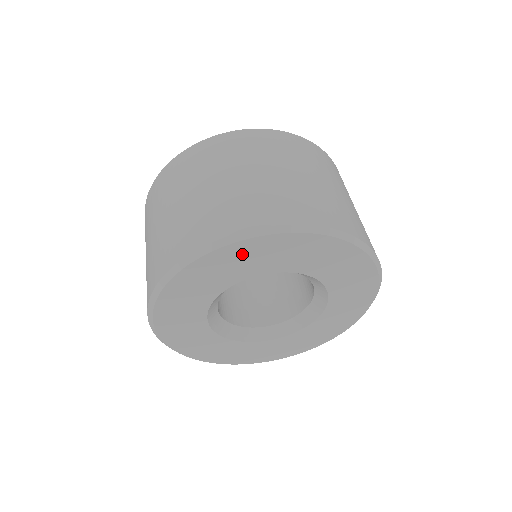
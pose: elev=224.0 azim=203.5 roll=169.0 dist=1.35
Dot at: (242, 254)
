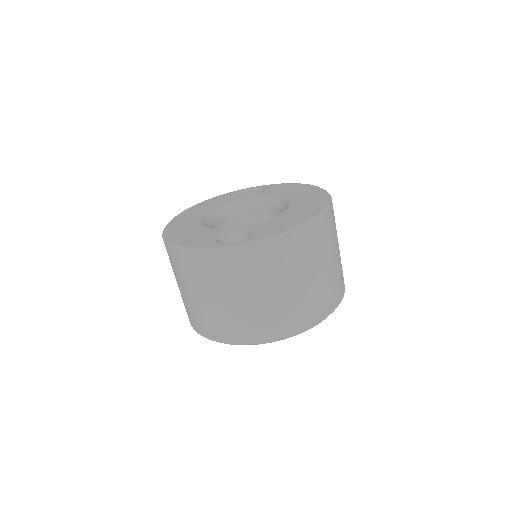
Dot at: occluded
